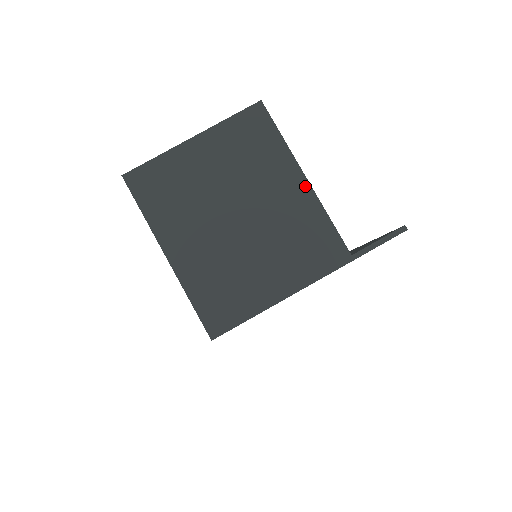
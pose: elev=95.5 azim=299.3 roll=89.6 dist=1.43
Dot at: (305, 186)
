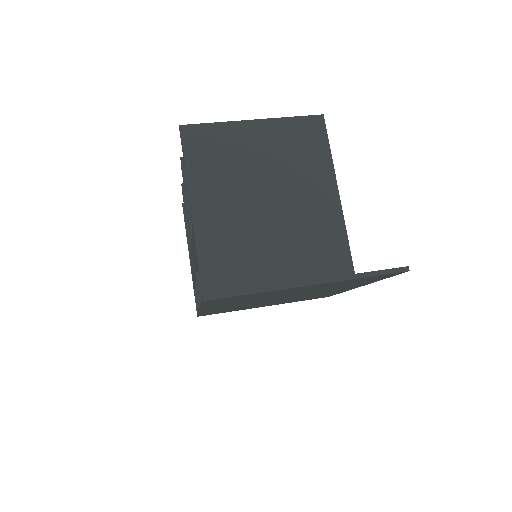
Dot at: (335, 199)
